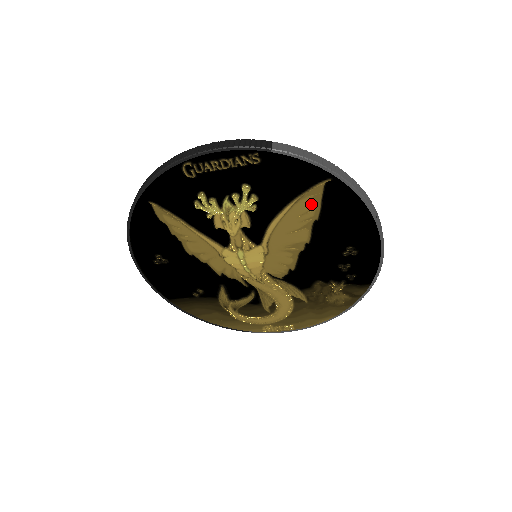
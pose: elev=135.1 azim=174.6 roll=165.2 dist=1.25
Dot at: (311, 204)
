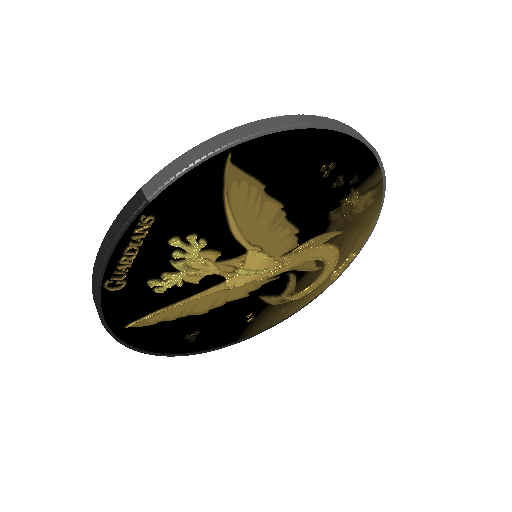
Dot at: (242, 187)
